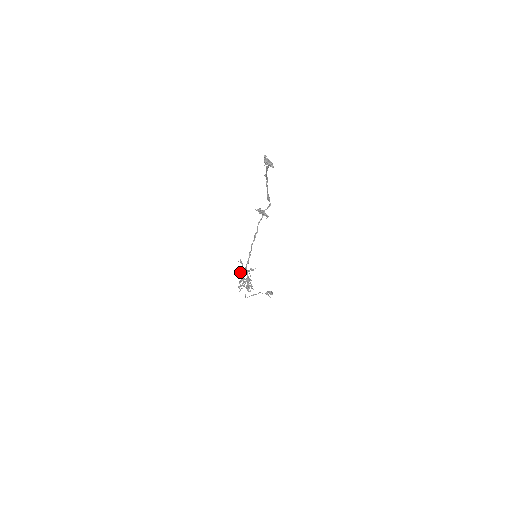
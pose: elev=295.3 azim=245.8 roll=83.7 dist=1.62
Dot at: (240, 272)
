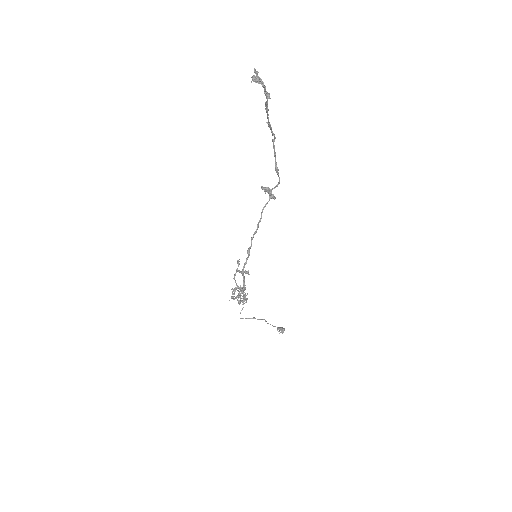
Dot at: (234, 274)
